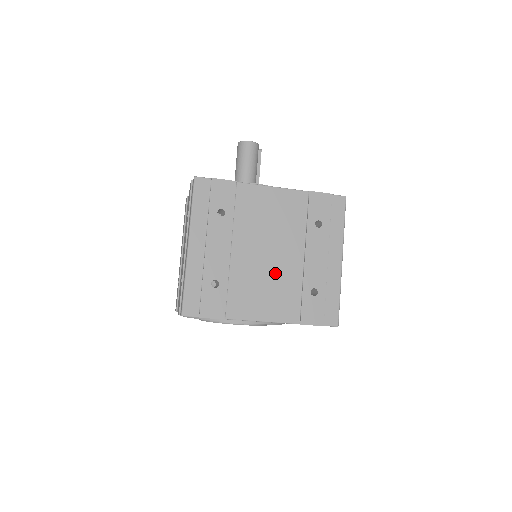
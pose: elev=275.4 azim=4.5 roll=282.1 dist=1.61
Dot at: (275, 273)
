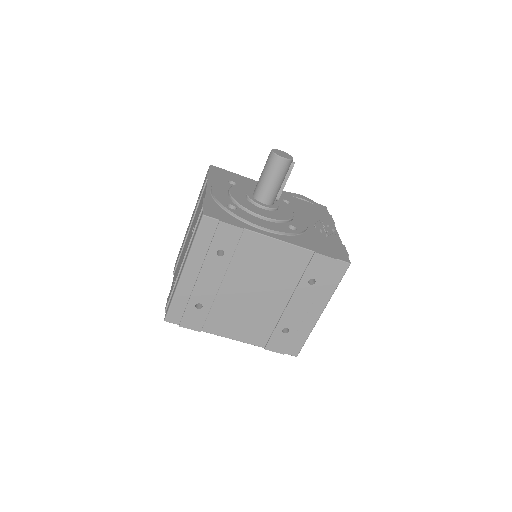
Dot at: (256, 309)
